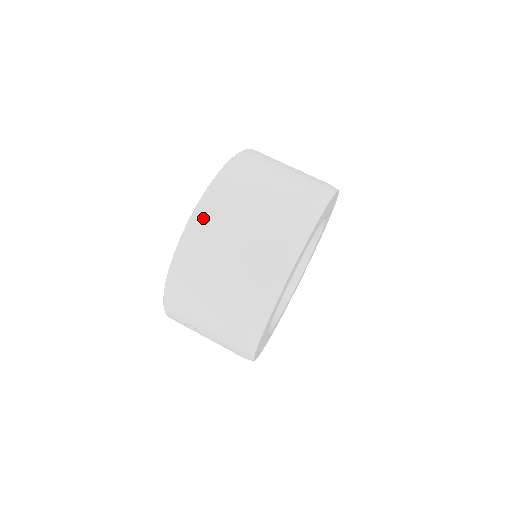
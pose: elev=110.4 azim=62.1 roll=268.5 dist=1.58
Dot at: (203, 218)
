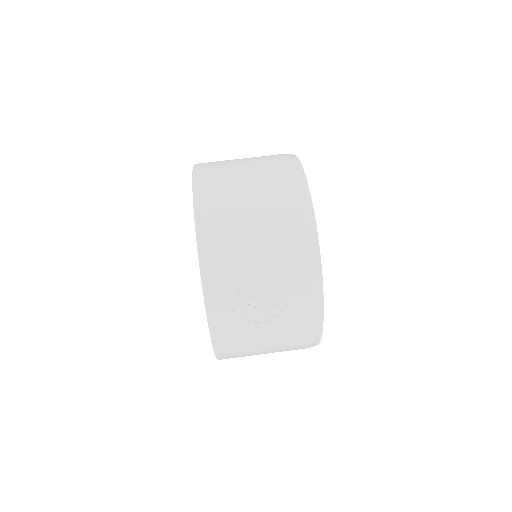
Dot at: (204, 172)
